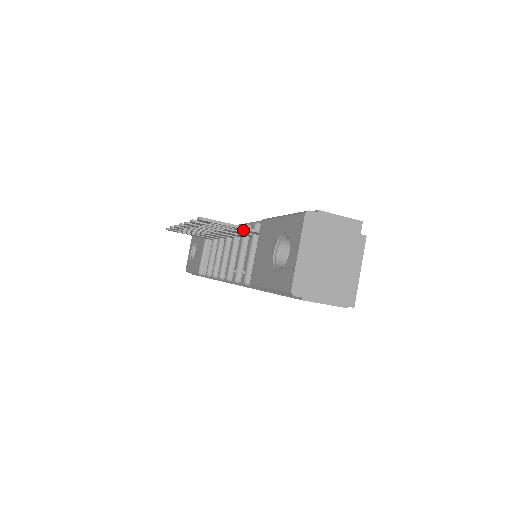
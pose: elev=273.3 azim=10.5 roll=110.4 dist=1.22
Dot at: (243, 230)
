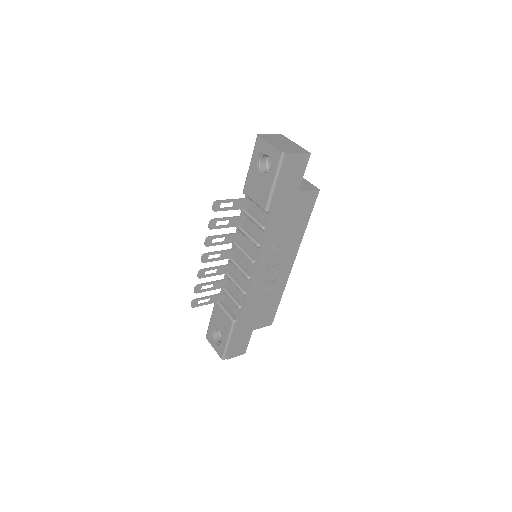
Dot at: (238, 204)
